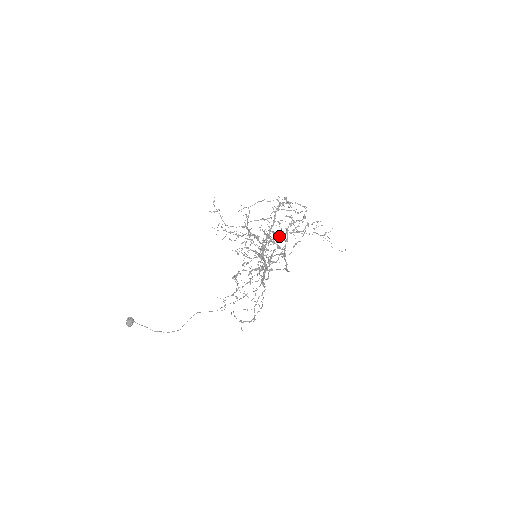
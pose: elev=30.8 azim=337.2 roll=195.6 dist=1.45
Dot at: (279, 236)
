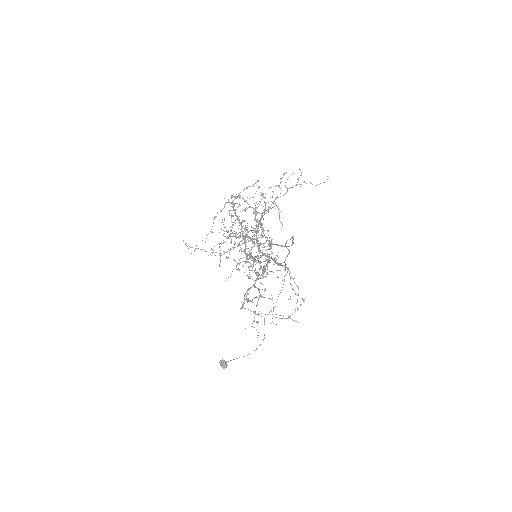
Dot at: occluded
